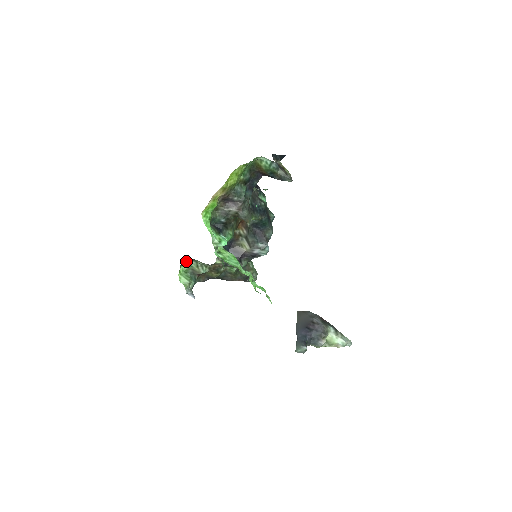
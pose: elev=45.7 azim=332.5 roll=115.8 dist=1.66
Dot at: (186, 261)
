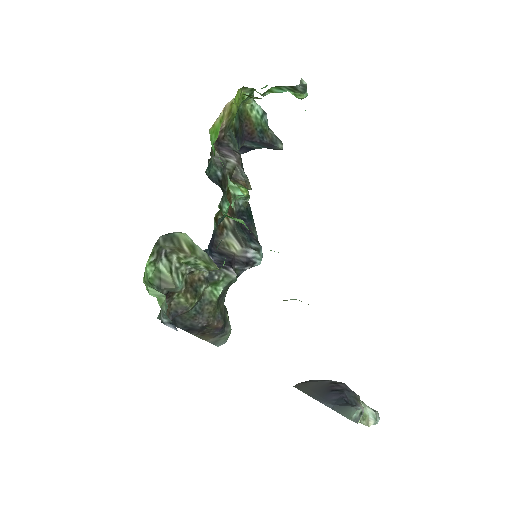
Dot at: (156, 252)
